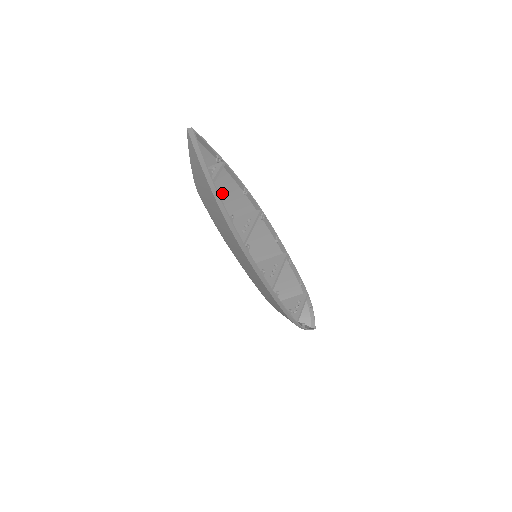
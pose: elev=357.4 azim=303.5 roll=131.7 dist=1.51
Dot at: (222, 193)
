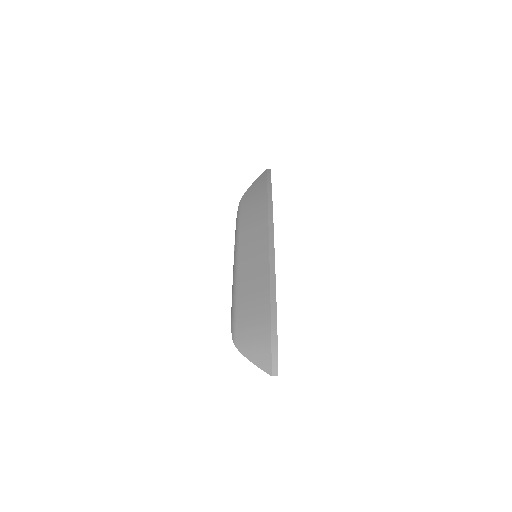
Dot at: occluded
